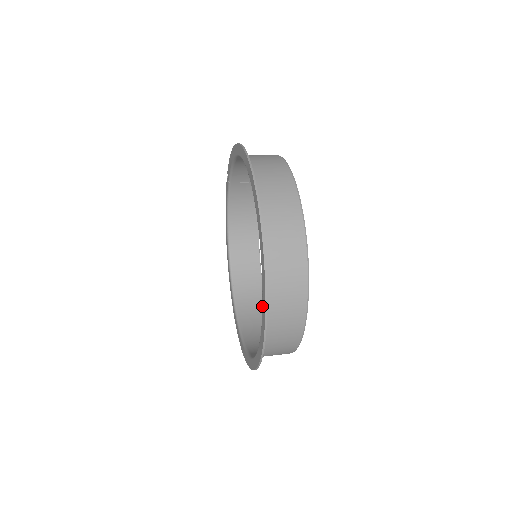
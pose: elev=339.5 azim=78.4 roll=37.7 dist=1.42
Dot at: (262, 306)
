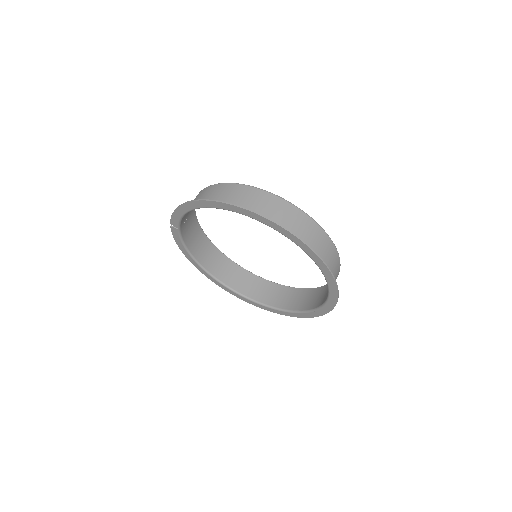
Dot at: (325, 278)
